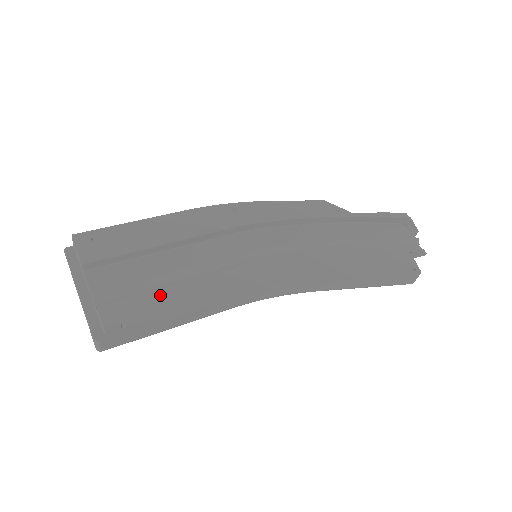
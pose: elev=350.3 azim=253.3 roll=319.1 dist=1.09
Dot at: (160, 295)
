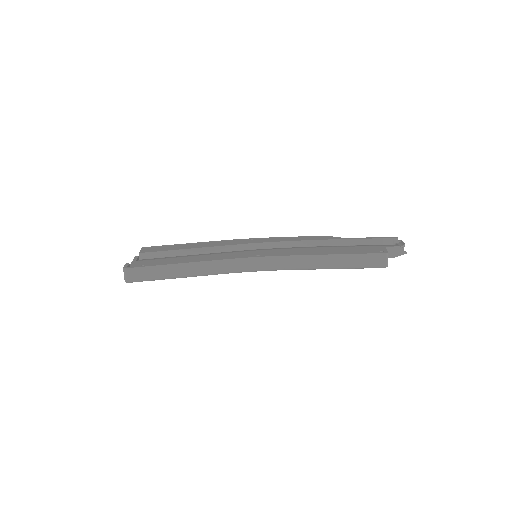
Dot at: (174, 259)
